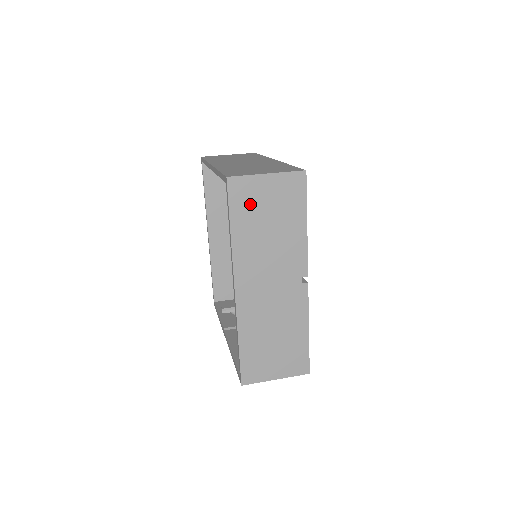
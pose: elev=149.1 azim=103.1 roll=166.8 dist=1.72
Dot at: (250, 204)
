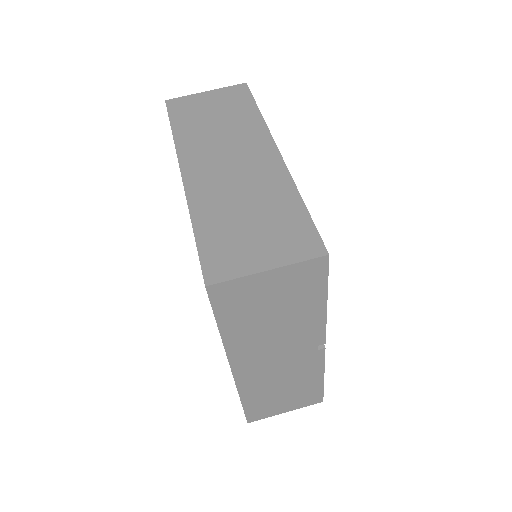
Dot at: (244, 304)
